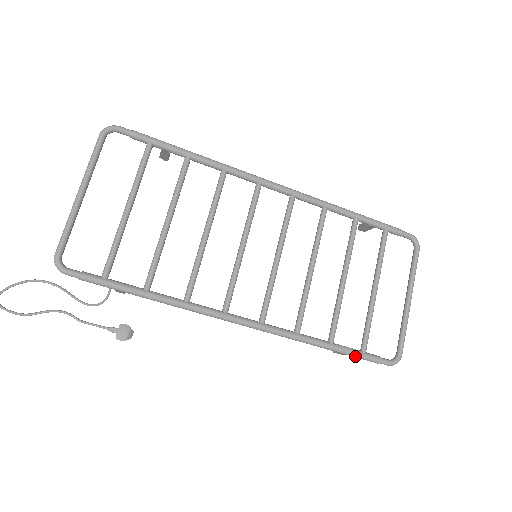
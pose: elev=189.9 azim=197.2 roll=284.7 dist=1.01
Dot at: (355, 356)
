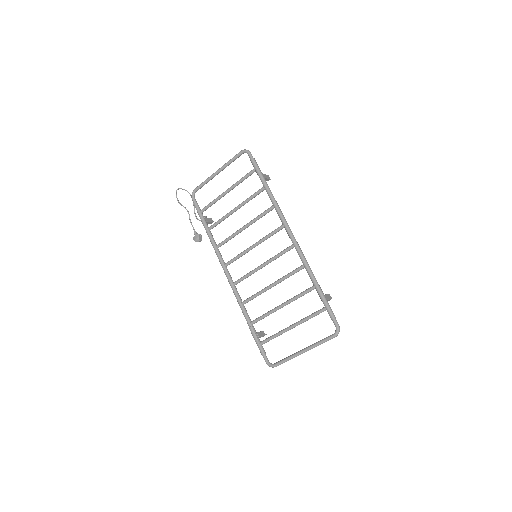
Dot at: (255, 340)
